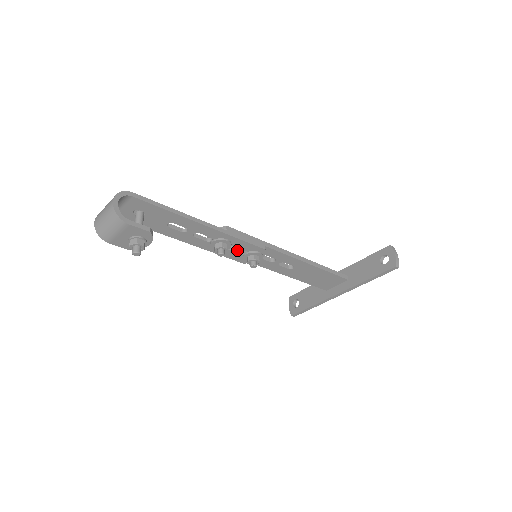
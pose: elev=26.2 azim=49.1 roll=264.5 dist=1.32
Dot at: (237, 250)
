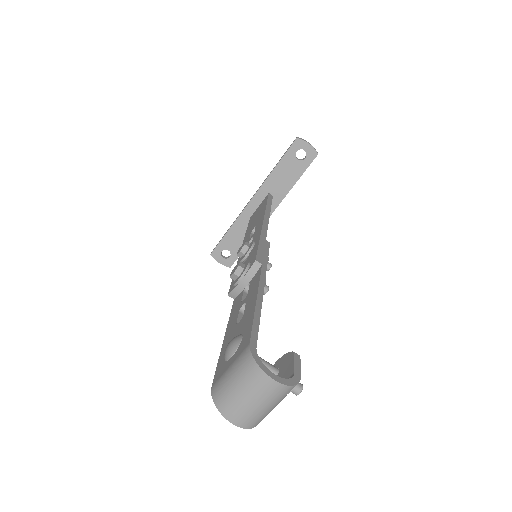
Dot at: occluded
